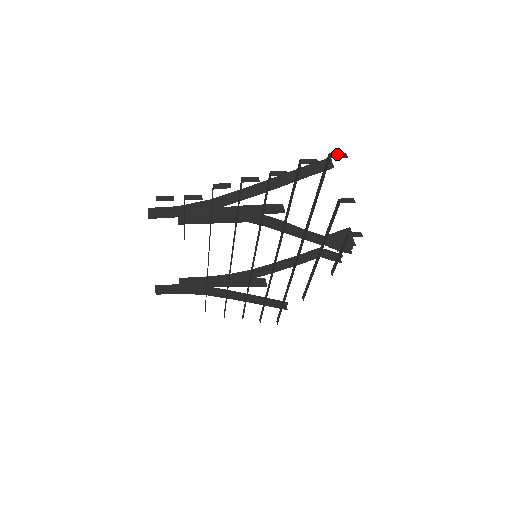
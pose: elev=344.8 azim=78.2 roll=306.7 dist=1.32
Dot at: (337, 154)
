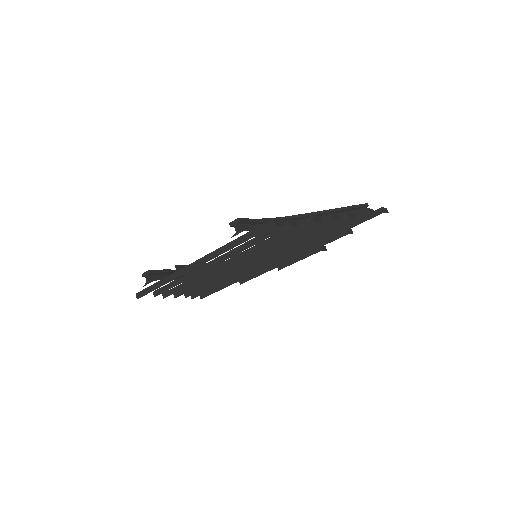
Dot at: (385, 209)
